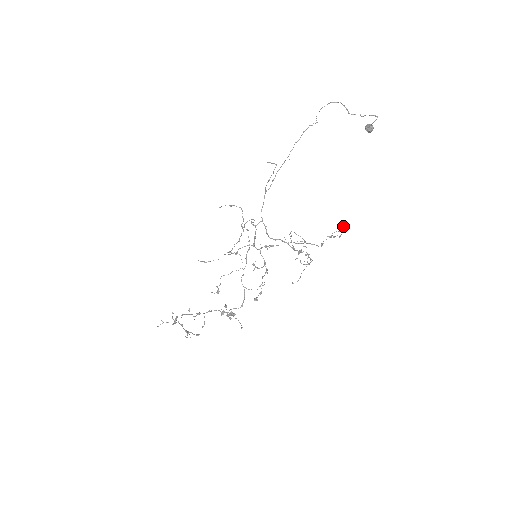
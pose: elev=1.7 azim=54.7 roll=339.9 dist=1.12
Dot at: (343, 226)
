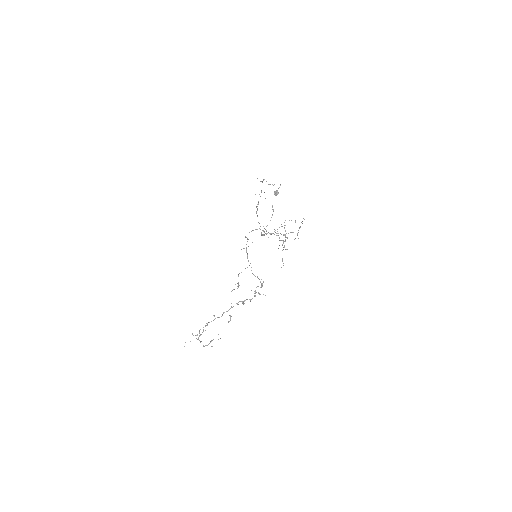
Dot at: (304, 219)
